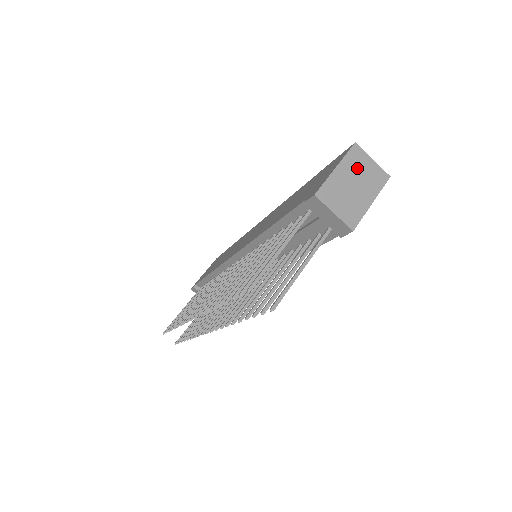
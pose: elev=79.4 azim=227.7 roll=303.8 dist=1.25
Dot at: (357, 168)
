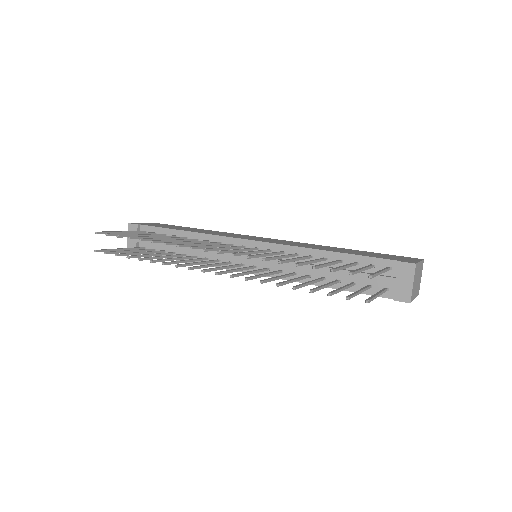
Dot at: (420, 273)
